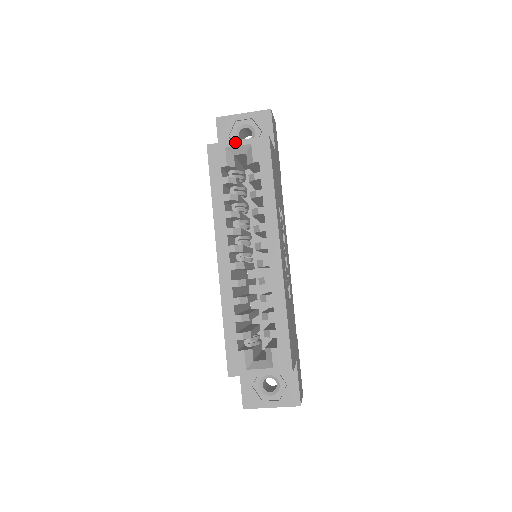
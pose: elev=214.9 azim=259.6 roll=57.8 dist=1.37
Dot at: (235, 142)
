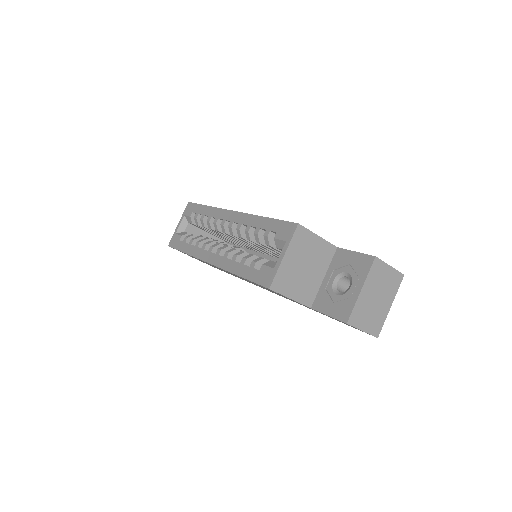
Dot at: (178, 226)
